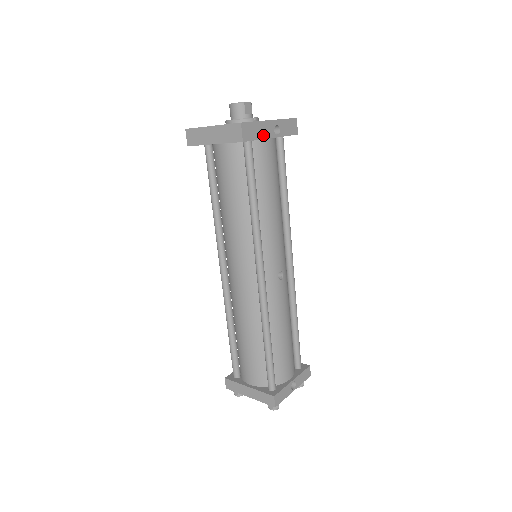
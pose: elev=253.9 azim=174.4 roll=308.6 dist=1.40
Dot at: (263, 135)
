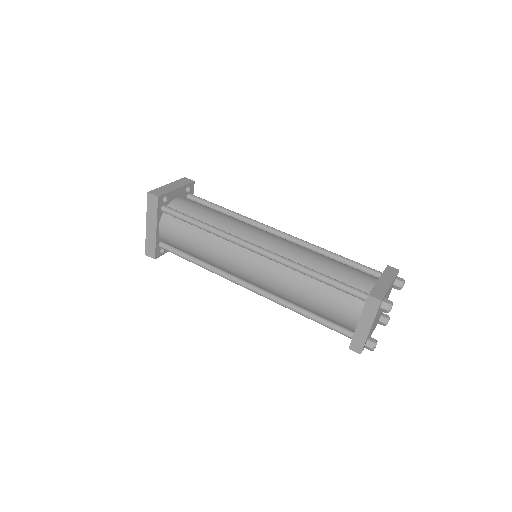
Dot at: occluded
